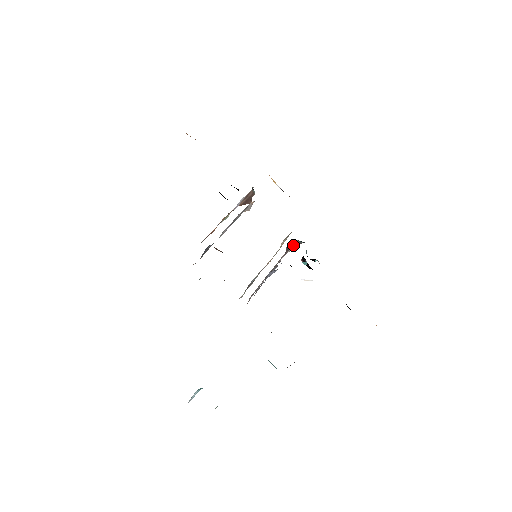
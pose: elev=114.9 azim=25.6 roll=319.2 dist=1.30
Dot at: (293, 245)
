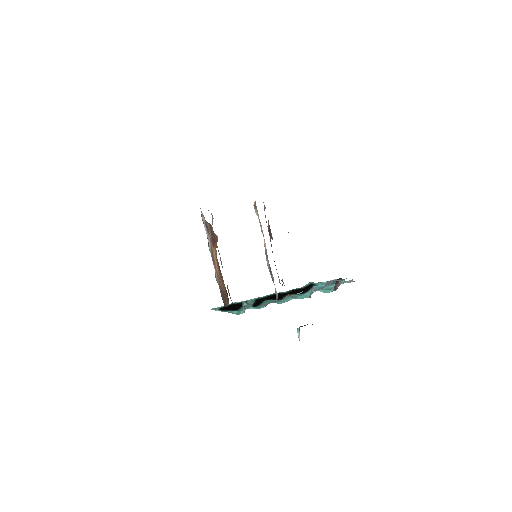
Dot at: (264, 205)
